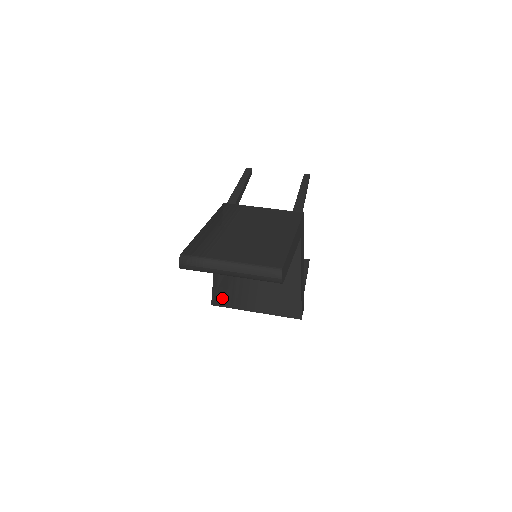
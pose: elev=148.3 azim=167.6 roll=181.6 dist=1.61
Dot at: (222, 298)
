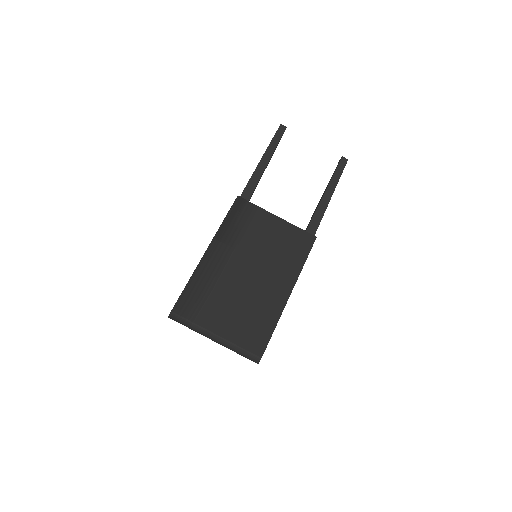
Dot at: occluded
